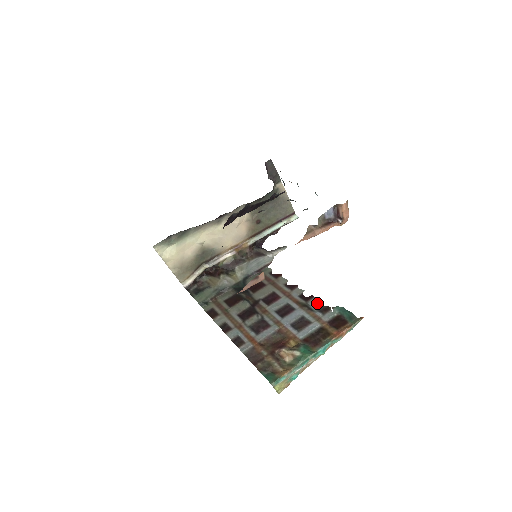
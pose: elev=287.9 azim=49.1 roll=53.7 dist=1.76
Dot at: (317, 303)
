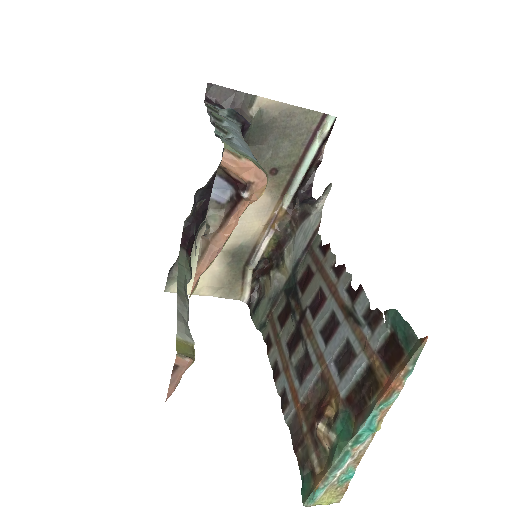
Dot at: (365, 304)
